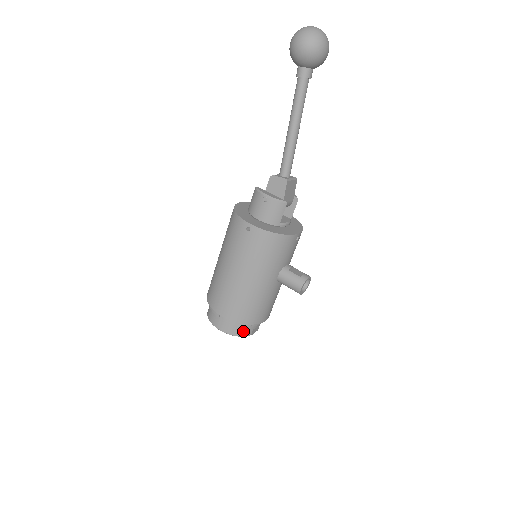
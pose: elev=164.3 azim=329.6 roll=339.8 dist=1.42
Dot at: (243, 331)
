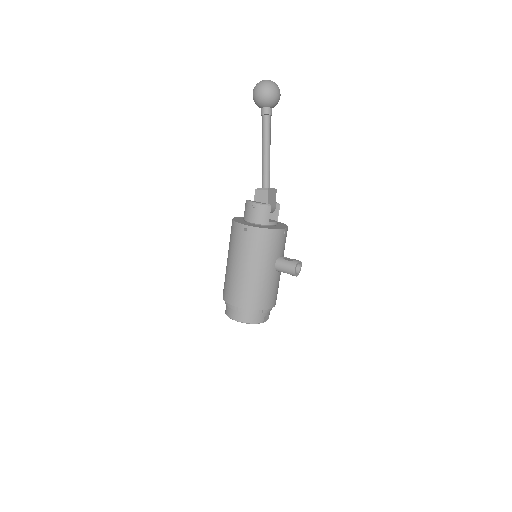
Dot at: (256, 318)
